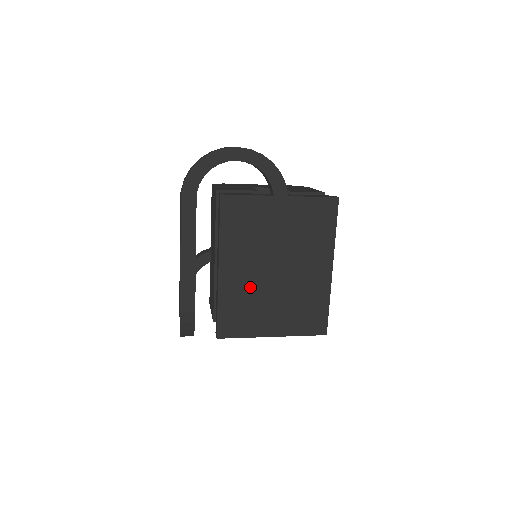
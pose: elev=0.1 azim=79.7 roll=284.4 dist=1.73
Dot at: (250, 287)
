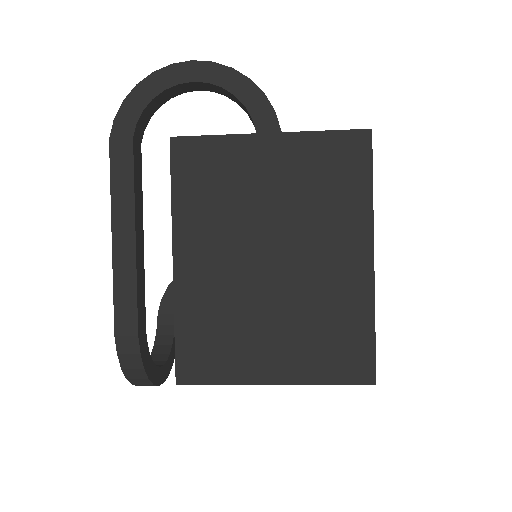
Dot at: (227, 292)
